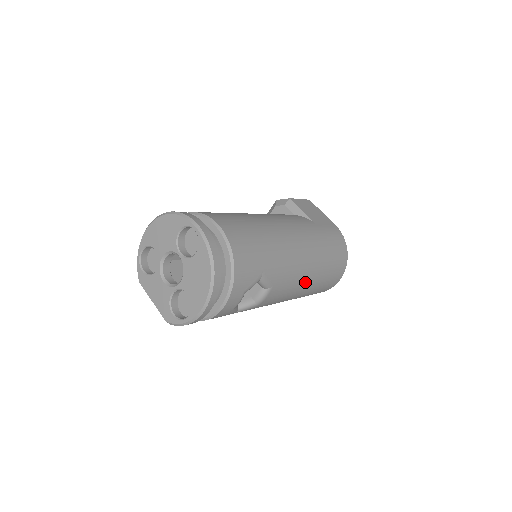
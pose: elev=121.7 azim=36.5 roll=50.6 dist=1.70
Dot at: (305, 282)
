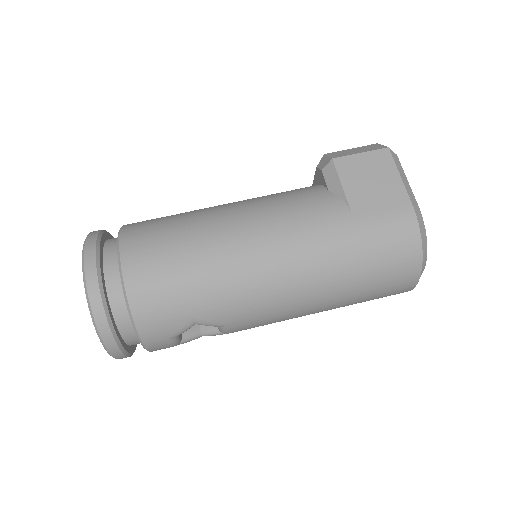
Dot at: (308, 308)
